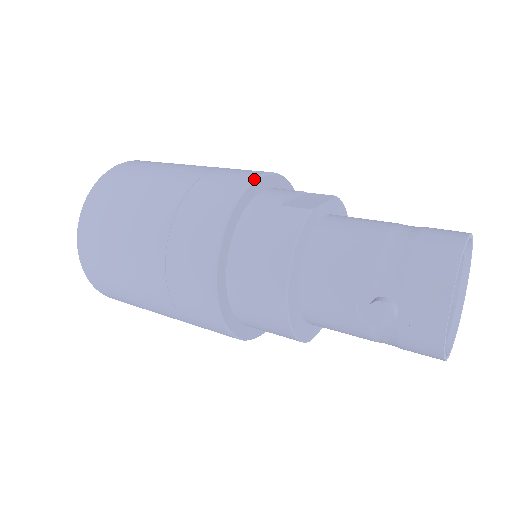
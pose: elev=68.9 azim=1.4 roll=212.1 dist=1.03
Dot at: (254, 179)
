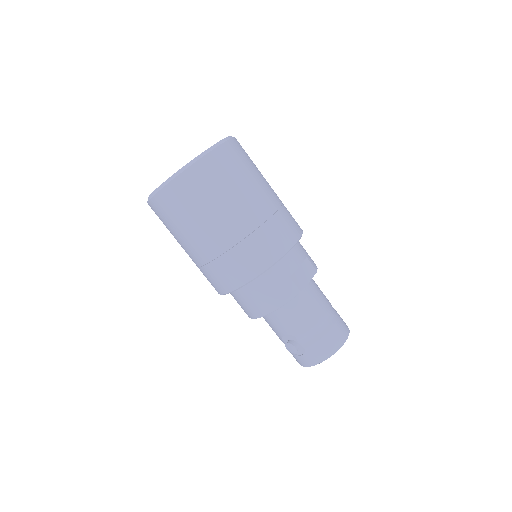
Dot at: occluded
